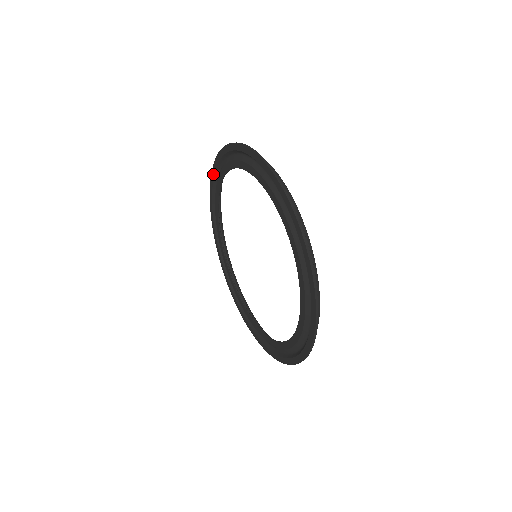
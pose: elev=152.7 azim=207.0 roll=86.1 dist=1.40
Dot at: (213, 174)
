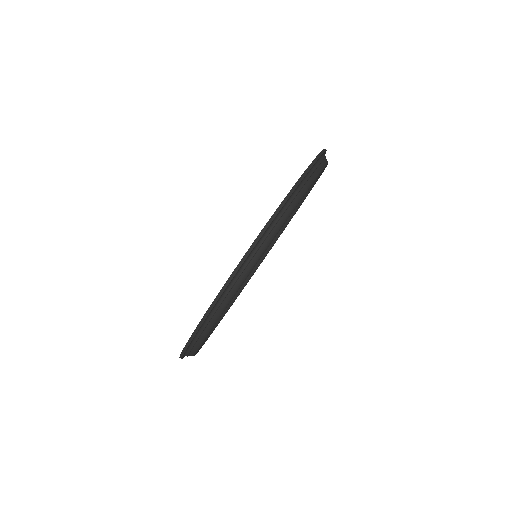
Dot at: occluded
